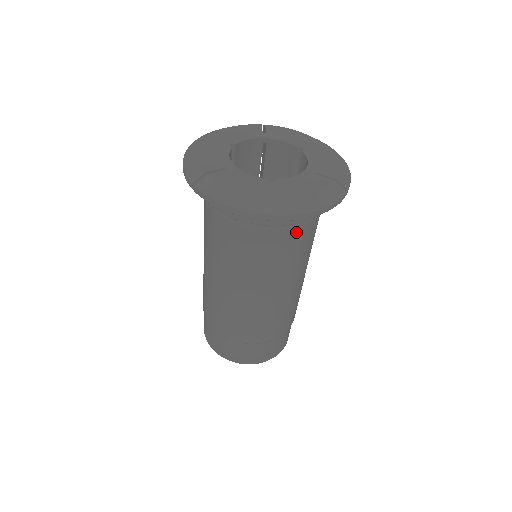
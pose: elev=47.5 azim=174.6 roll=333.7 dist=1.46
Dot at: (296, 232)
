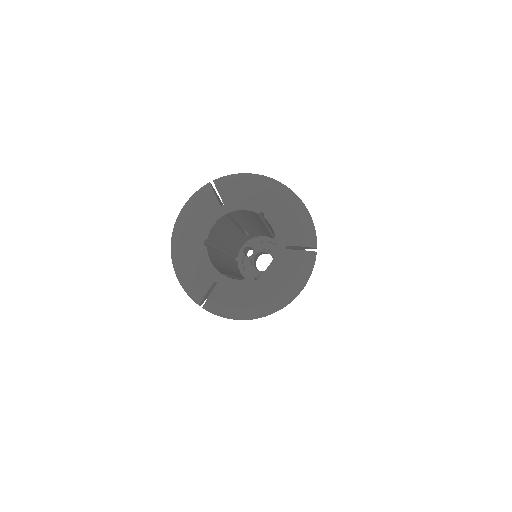
Dot at: occluded
